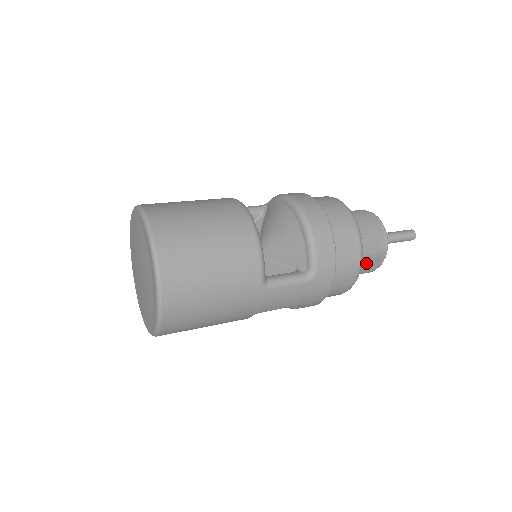
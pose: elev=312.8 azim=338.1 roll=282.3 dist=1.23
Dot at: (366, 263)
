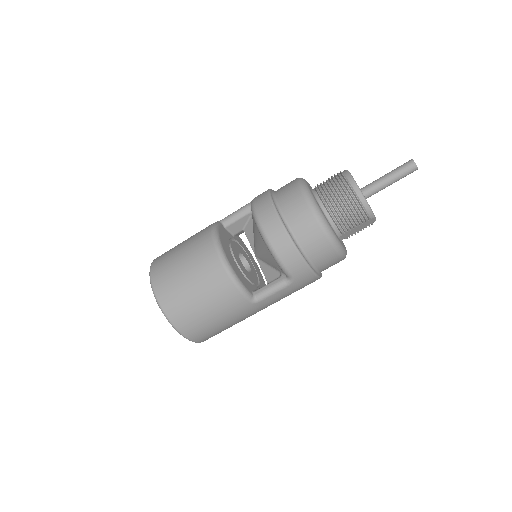
Dot at: (355, 229)
